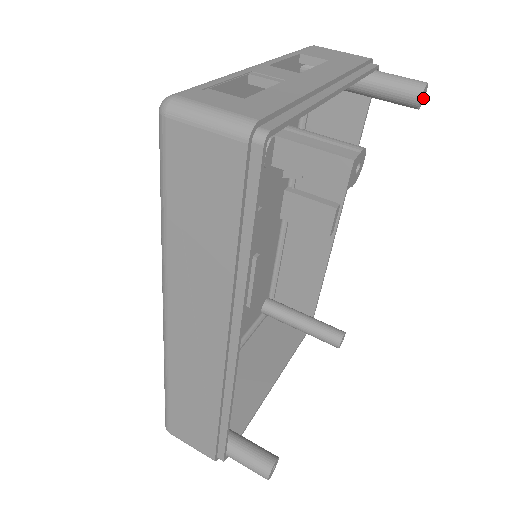
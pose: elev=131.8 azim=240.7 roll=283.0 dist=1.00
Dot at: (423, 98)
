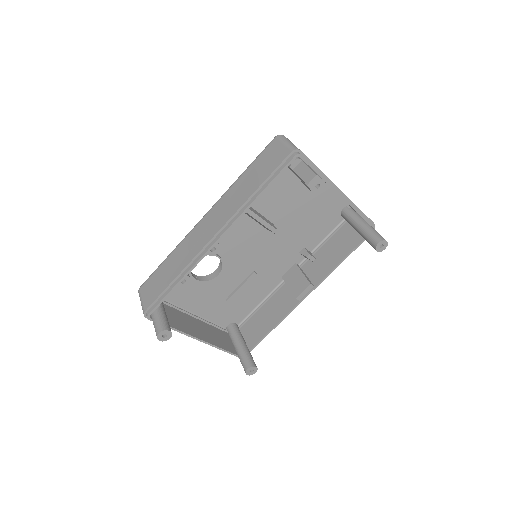
Dot at: (382, 249)
